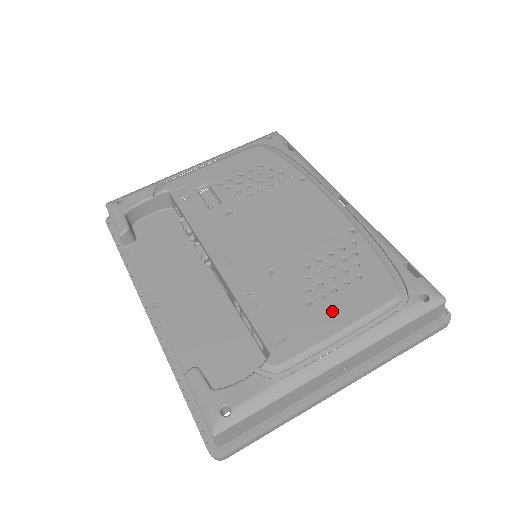
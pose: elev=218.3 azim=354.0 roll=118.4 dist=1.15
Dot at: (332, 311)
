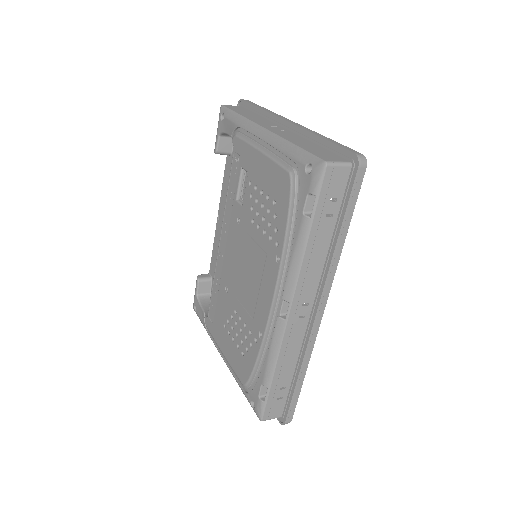
Dot at: (226, 344)
